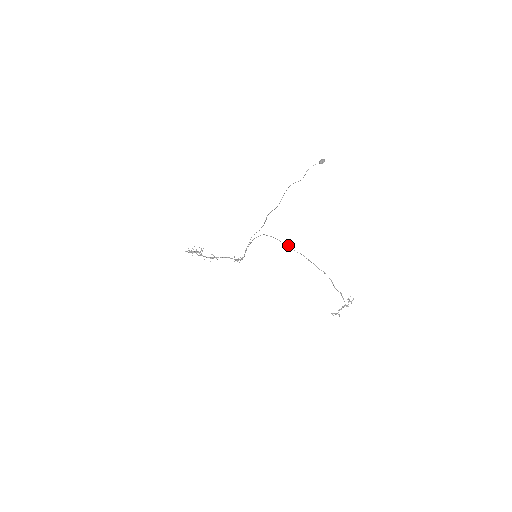
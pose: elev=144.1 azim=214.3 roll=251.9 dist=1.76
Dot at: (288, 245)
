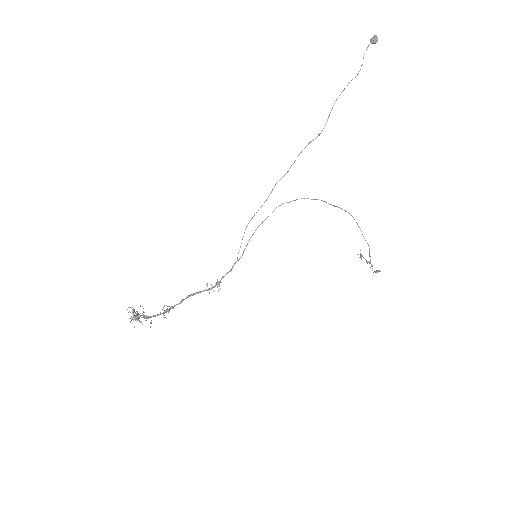
Dot at: occluded
